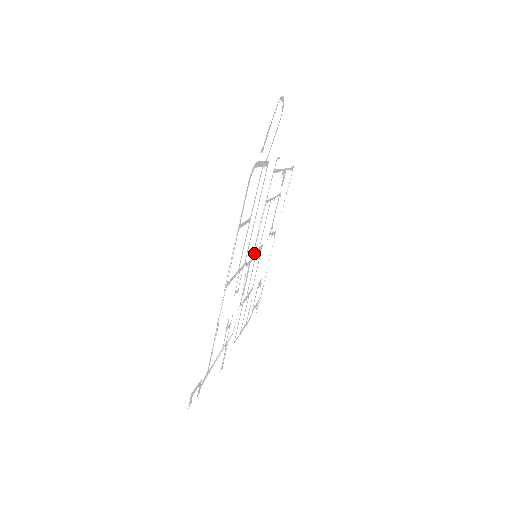
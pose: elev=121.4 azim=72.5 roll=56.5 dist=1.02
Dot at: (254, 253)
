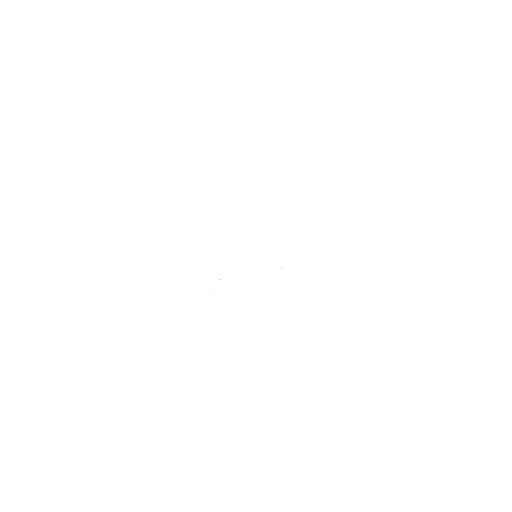
Dot at: occluded
